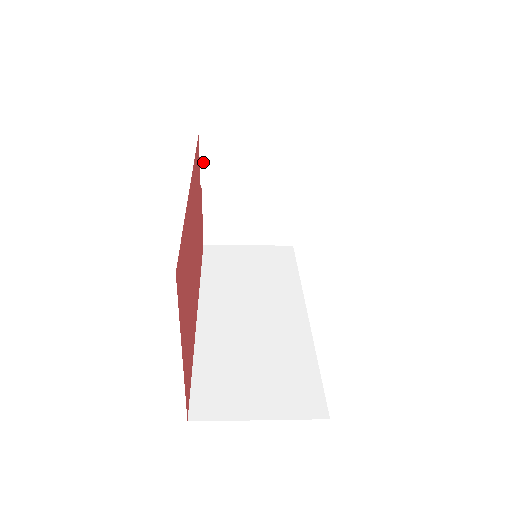
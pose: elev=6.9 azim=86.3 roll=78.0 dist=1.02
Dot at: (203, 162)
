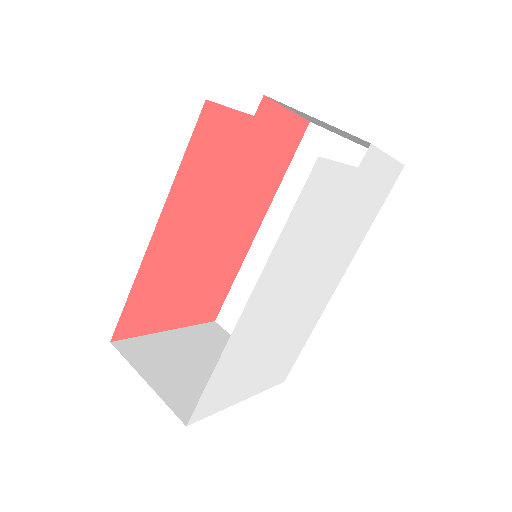
Dot at: occluded
